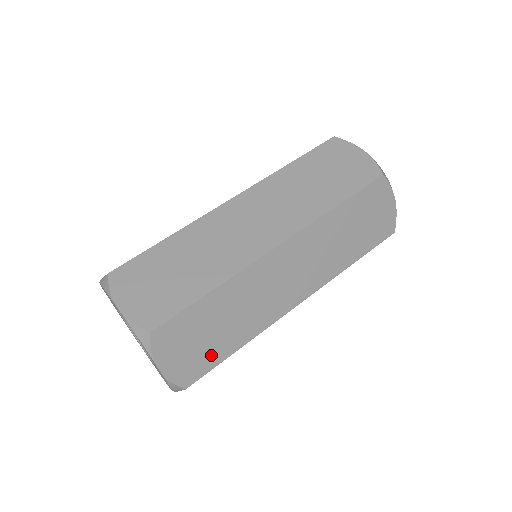
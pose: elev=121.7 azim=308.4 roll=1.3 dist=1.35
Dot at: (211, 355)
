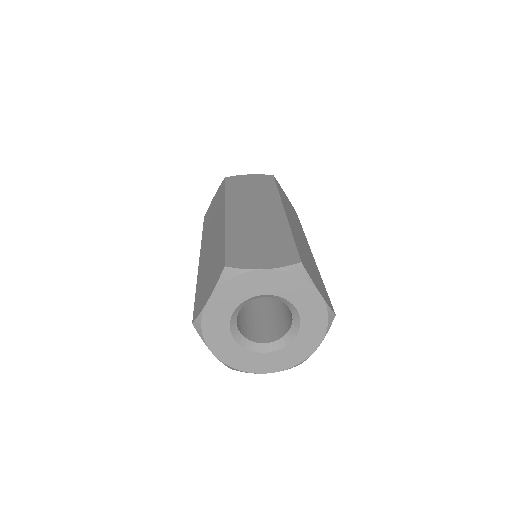
Dot at: (322, 287)
